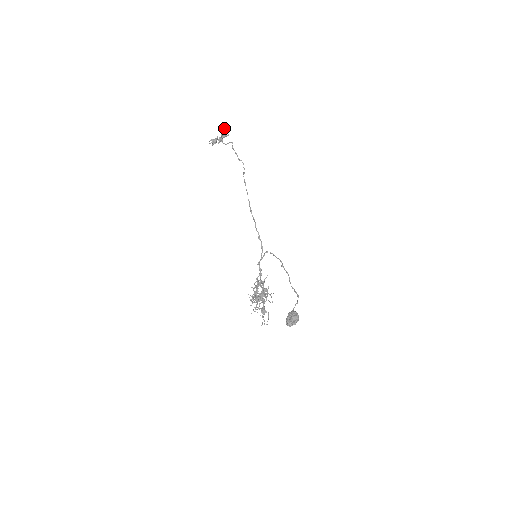
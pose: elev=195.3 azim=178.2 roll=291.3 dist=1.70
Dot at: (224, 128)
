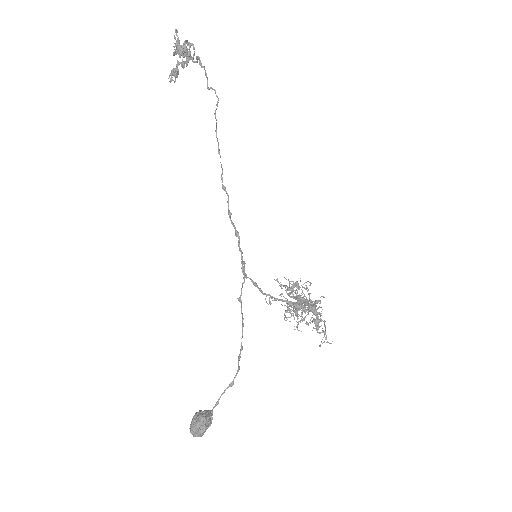
Dot at: occluded
